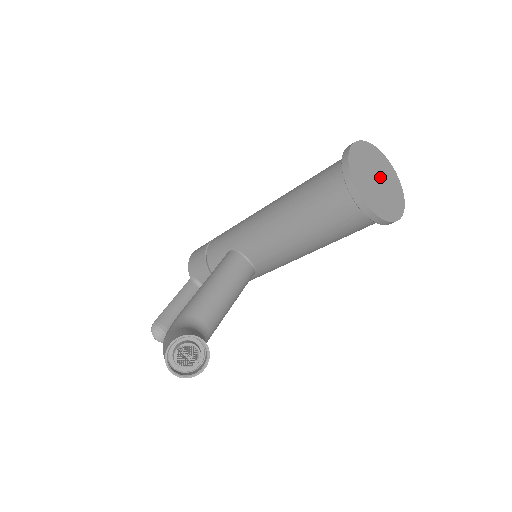
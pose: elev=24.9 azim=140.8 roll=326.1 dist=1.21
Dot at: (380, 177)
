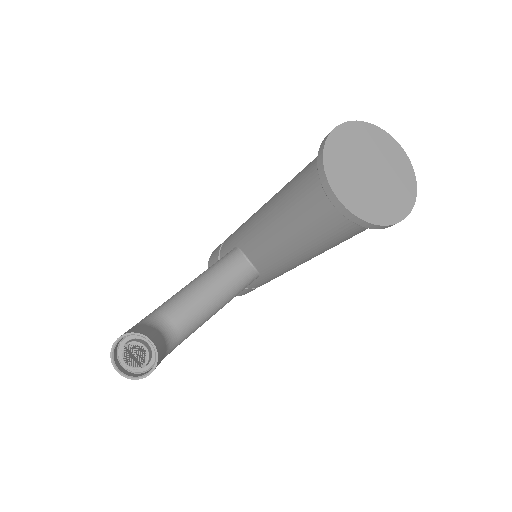
Dot at: (378, 167)
